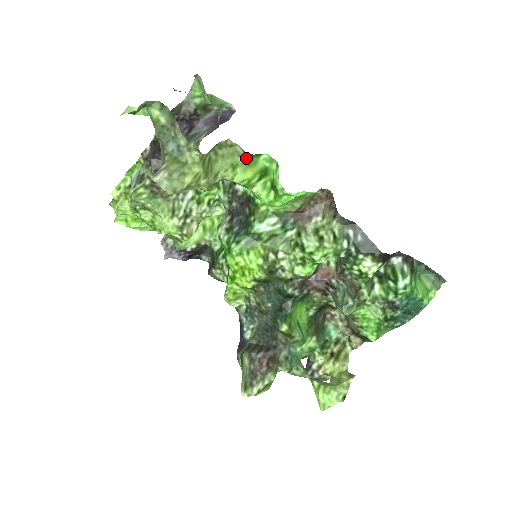
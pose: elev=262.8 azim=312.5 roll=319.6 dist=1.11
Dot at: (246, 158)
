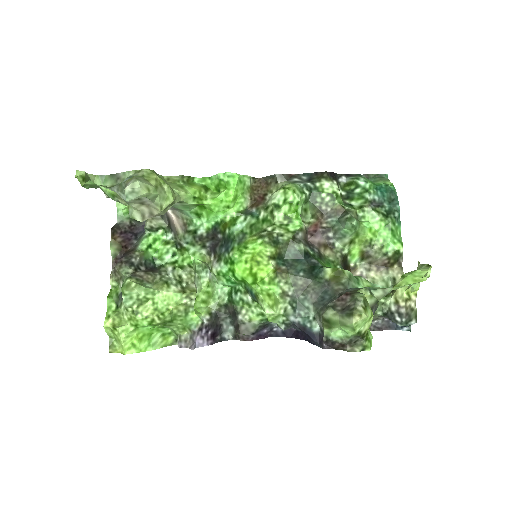
Dot at: (185, 182)
